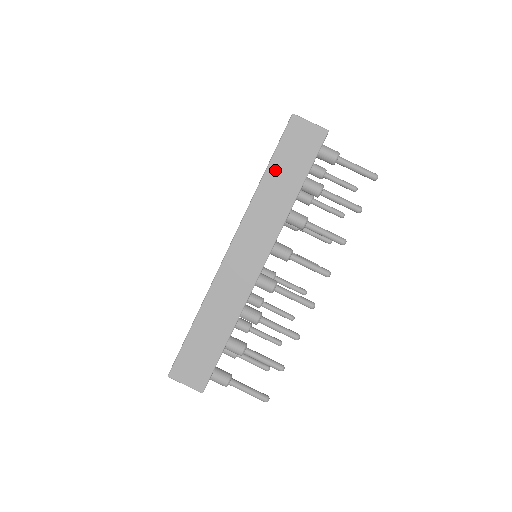
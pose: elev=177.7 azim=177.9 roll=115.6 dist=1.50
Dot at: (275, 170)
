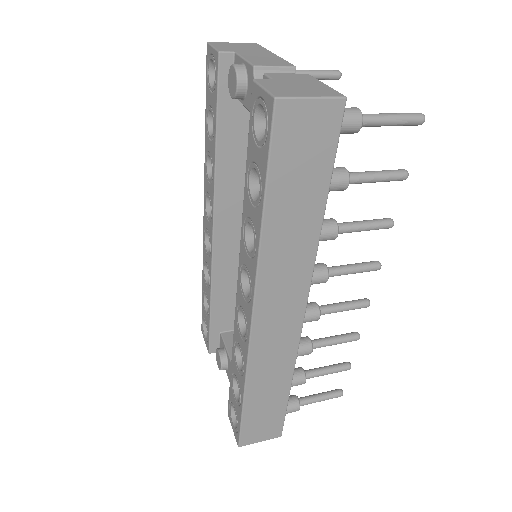
Dot at: (278, 202)
